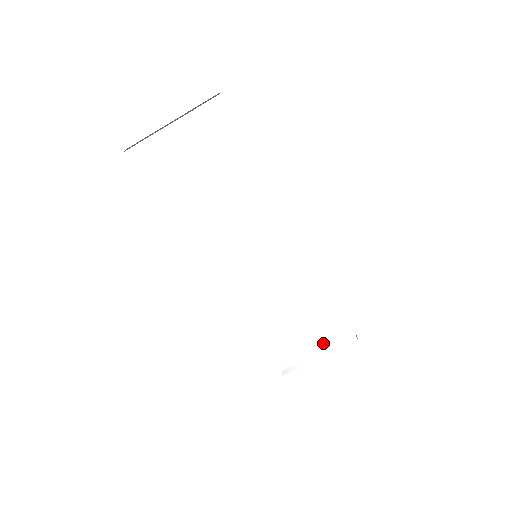
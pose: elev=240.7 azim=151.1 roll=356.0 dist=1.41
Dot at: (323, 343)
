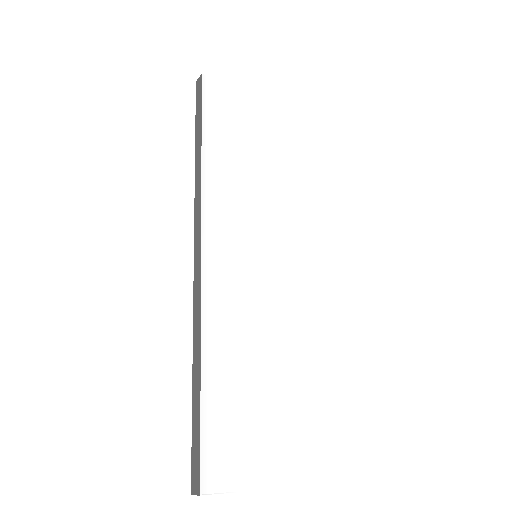
Dot at: (288, 454)
